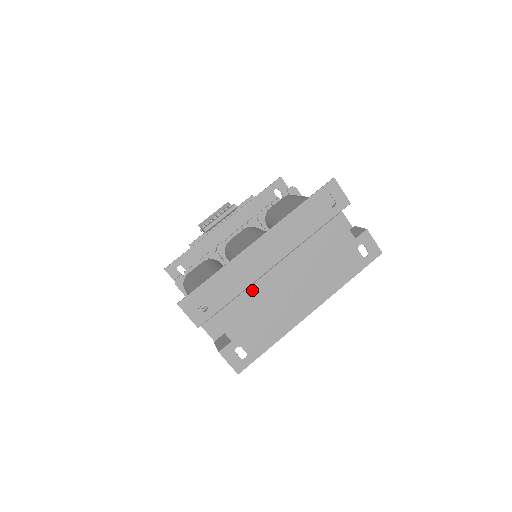
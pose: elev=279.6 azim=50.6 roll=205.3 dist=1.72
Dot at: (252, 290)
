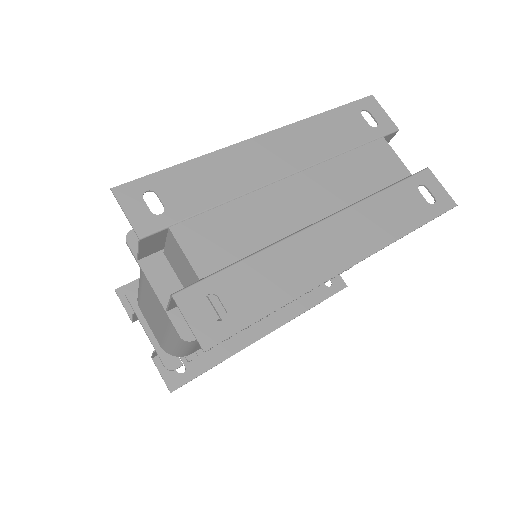
Dot at: (247, 202)
